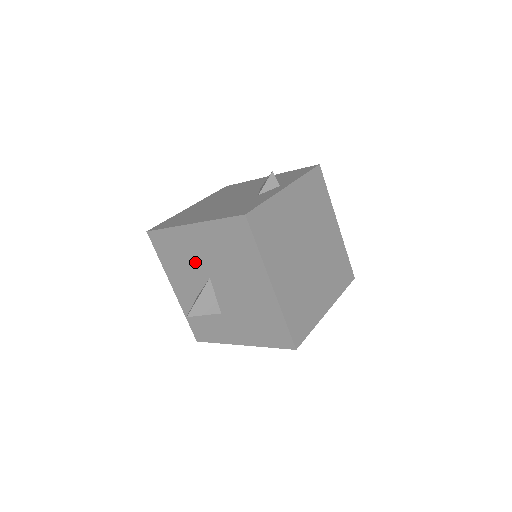
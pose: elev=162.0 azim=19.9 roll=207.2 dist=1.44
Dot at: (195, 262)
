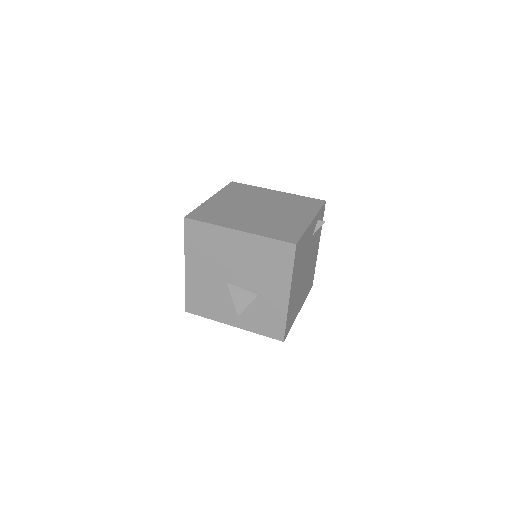
Dot at: (213, 286)
